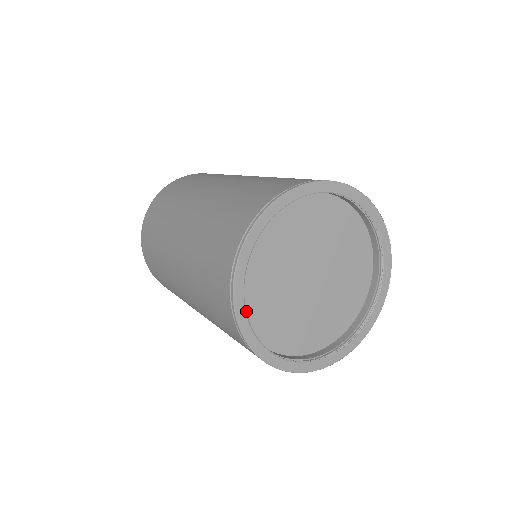
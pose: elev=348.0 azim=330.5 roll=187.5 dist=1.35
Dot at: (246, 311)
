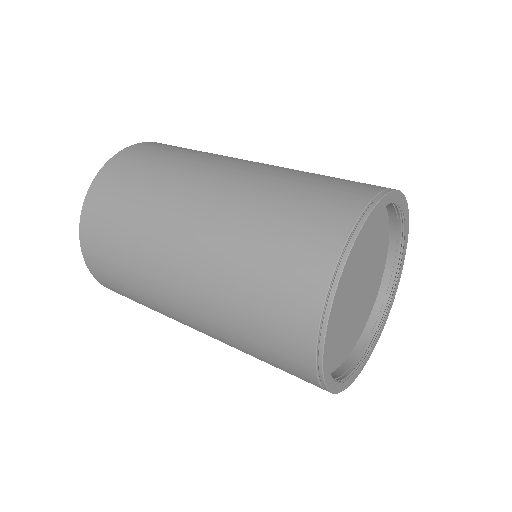
Dot at: occluded
